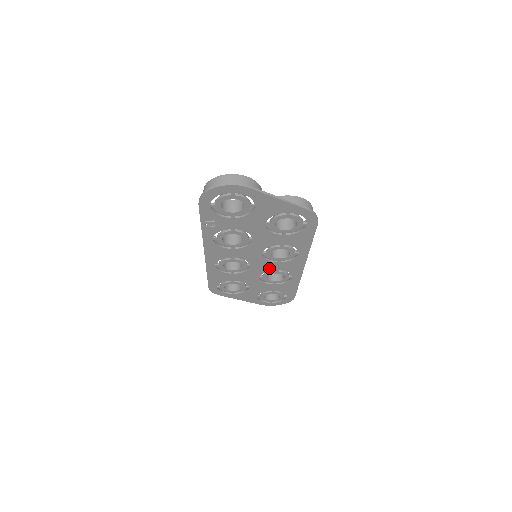
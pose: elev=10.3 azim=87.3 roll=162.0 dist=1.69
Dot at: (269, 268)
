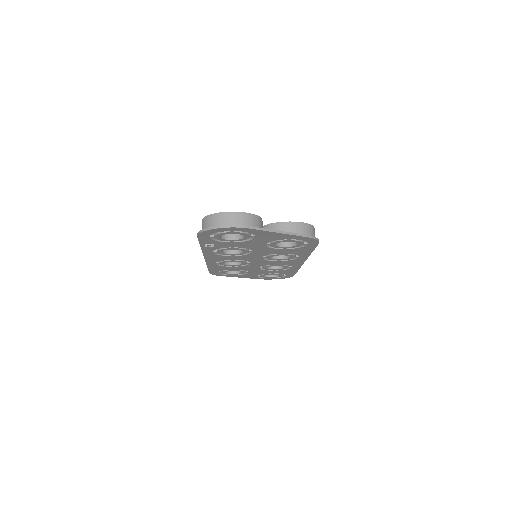
Dot at: (269, 263)
